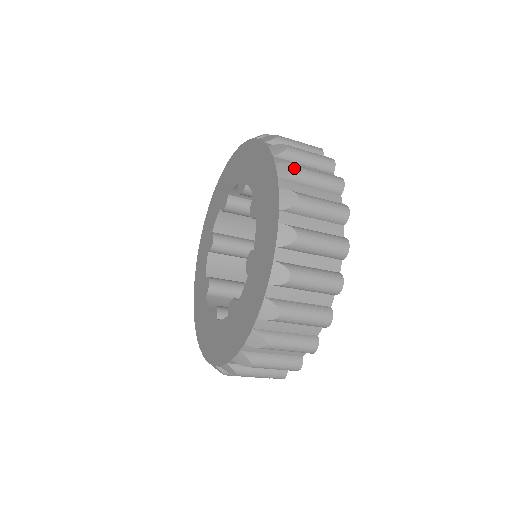
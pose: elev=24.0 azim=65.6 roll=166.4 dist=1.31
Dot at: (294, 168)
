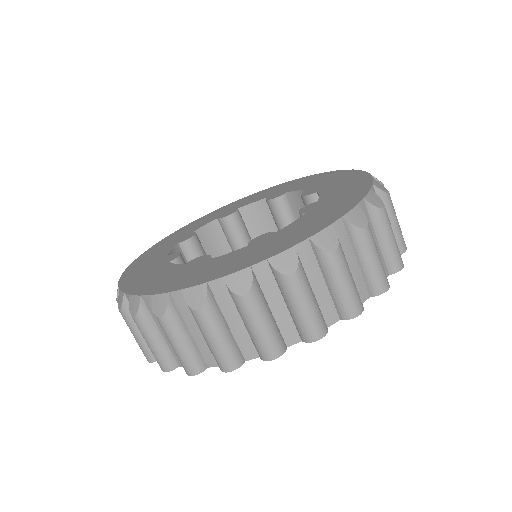
Dot at: occluded
